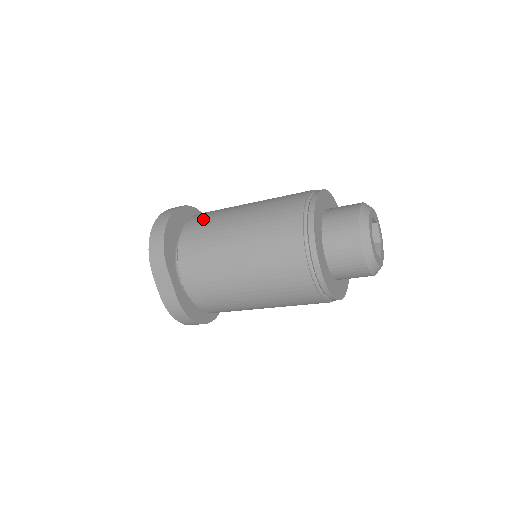
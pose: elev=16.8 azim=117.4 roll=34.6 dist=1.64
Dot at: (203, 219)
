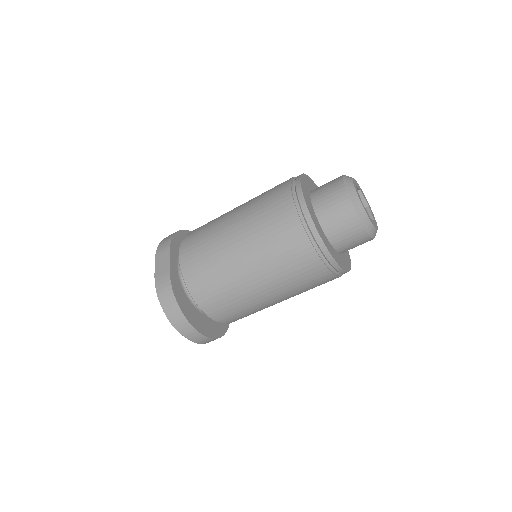
Dot at: occluded
